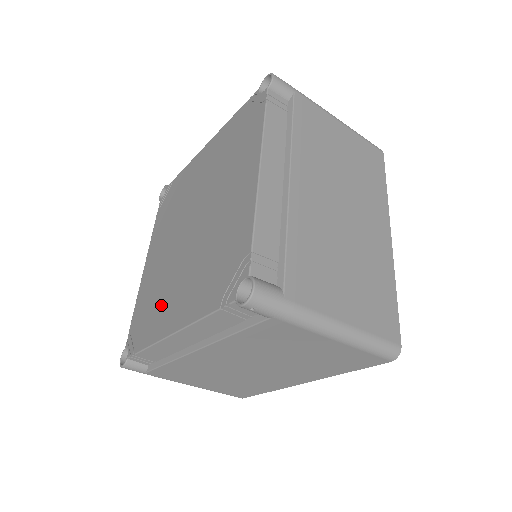
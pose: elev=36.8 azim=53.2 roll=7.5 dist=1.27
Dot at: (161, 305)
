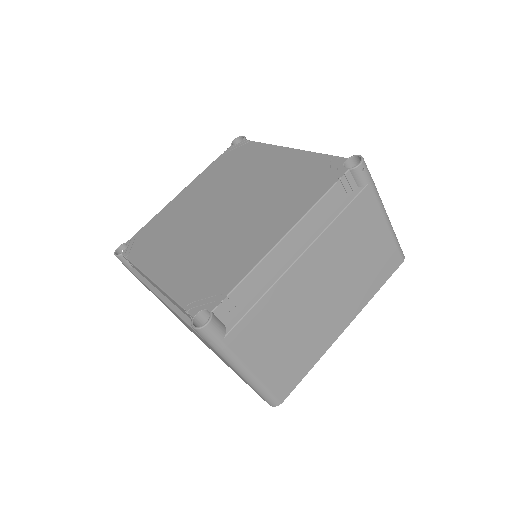
Dot at: (236, 250)
